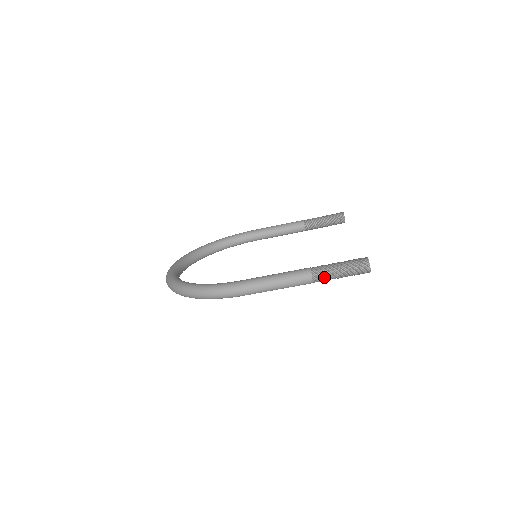
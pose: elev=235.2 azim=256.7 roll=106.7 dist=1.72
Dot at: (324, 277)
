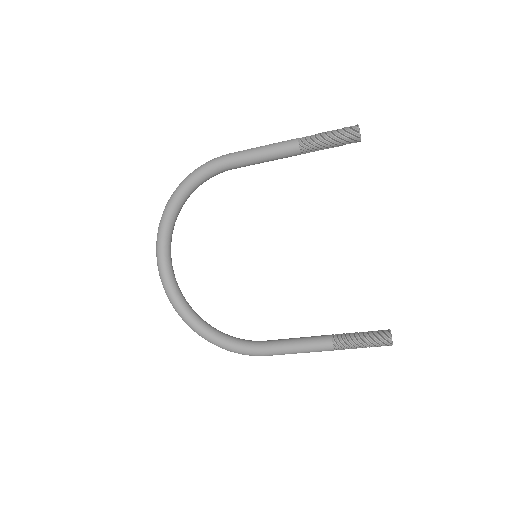
Dot at: occluded
